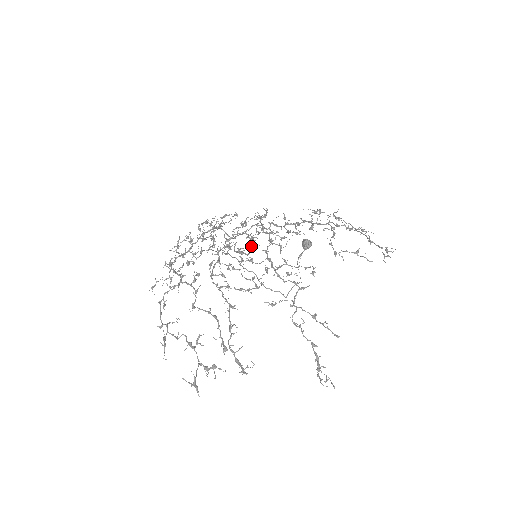
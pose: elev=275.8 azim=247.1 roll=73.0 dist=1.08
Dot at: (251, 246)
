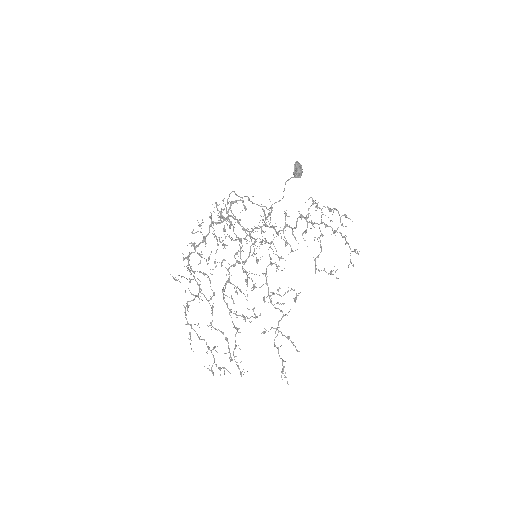
Dot at: occluded
